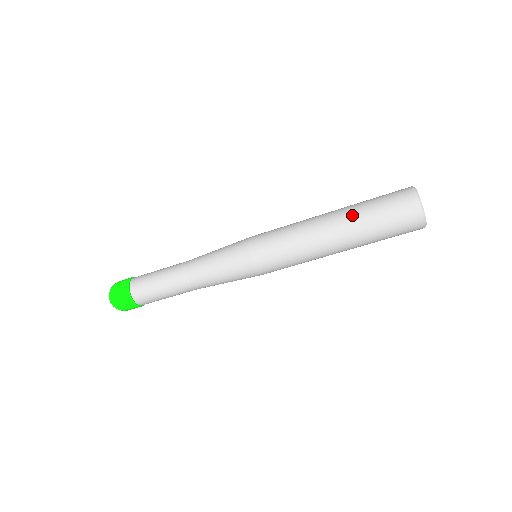
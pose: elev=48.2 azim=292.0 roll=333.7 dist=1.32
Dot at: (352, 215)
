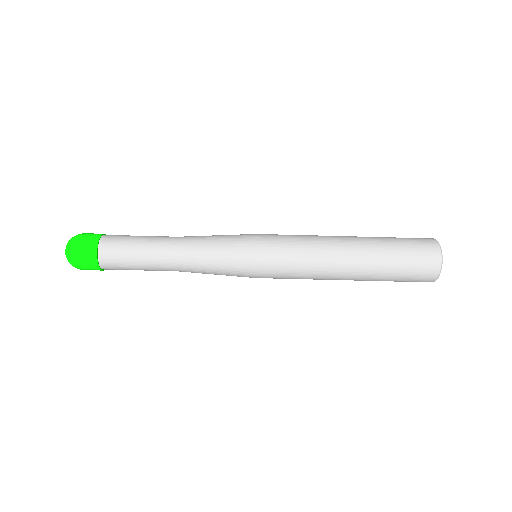
Dot at: (374, 254)
